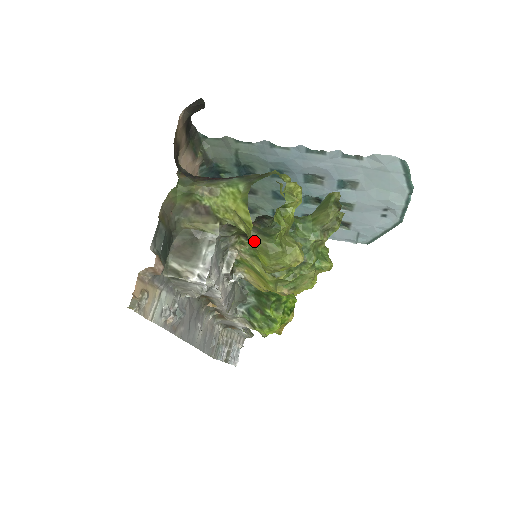
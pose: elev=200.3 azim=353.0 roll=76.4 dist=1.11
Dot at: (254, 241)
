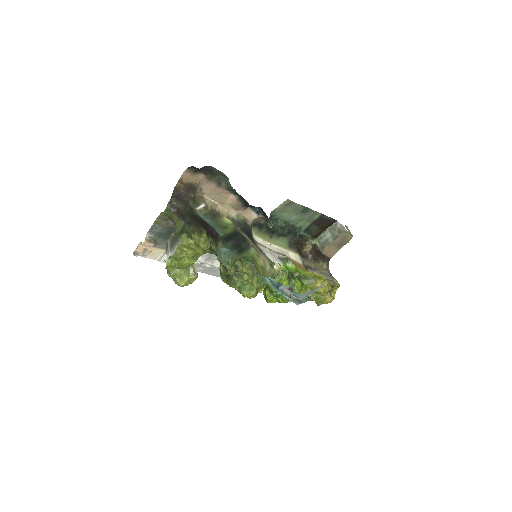
Dot at: occluded
